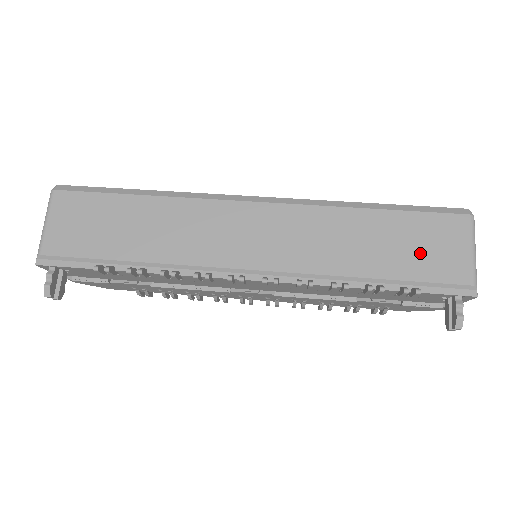
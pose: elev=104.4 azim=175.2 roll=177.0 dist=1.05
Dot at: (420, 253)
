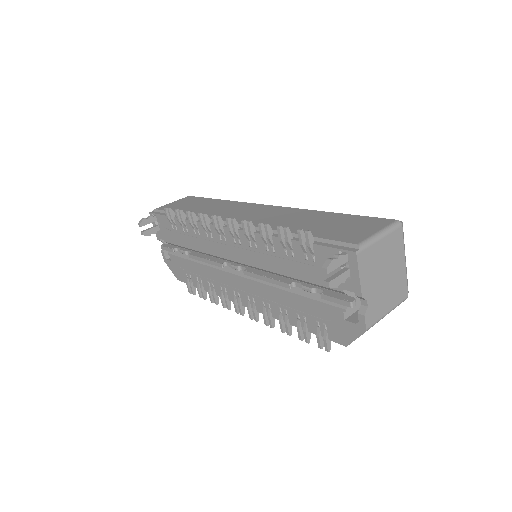
Dot at: (337, 228)
